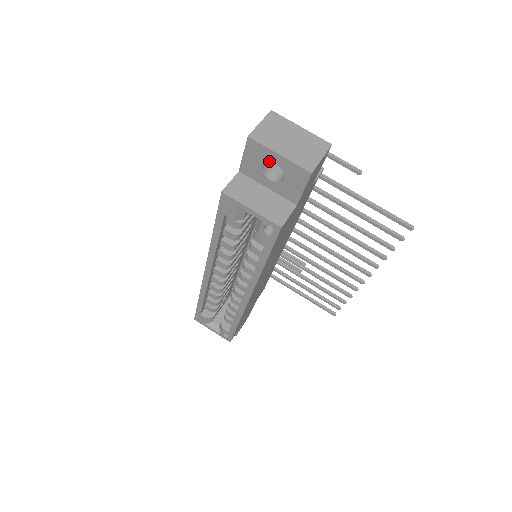
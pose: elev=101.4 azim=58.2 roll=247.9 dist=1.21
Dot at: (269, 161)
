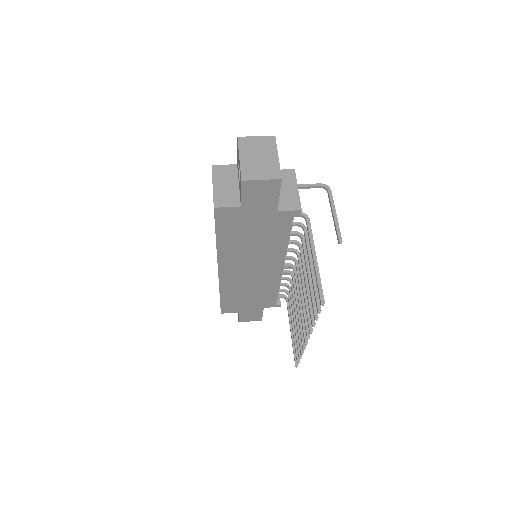
Dot at: occluded
